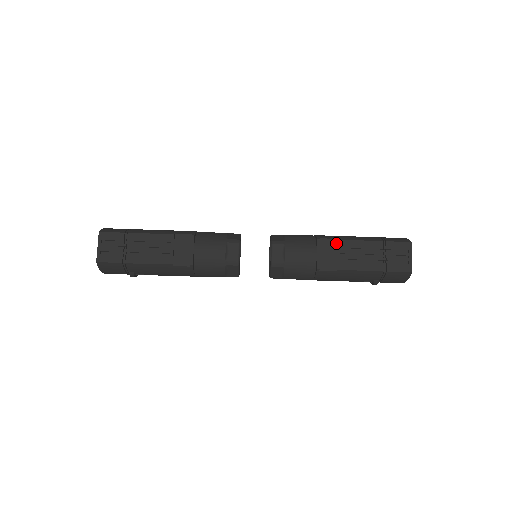
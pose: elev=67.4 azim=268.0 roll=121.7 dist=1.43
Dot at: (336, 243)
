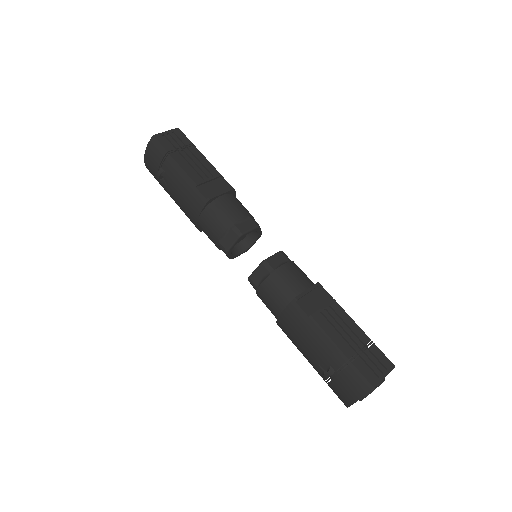
Dot at: (330, 301)
